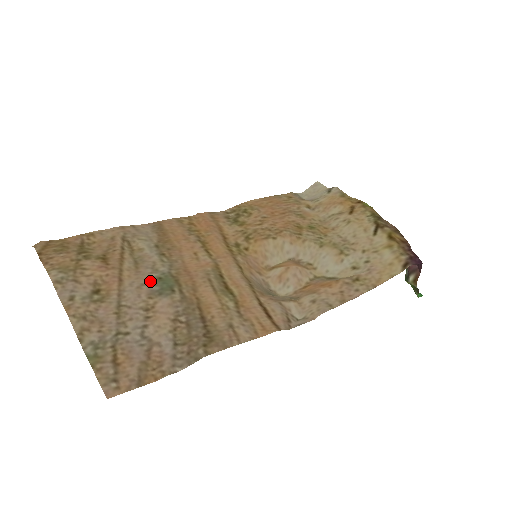
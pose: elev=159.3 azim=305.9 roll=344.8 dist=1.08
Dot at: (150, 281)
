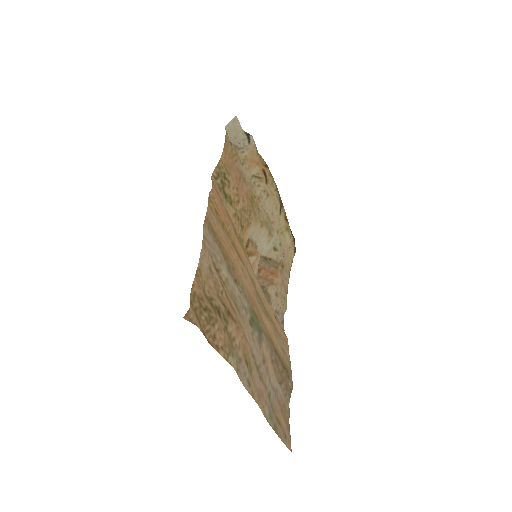
Dot at: (252, 327)
